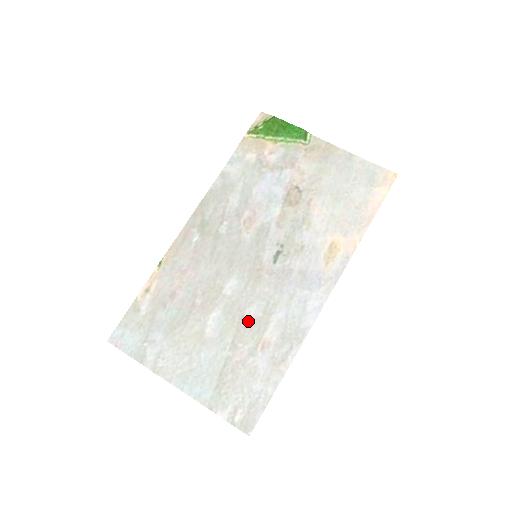
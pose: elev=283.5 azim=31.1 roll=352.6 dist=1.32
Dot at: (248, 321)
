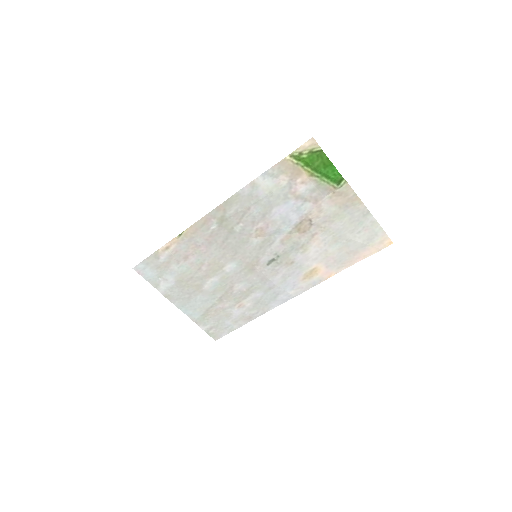
Dot at: (235, 290)
